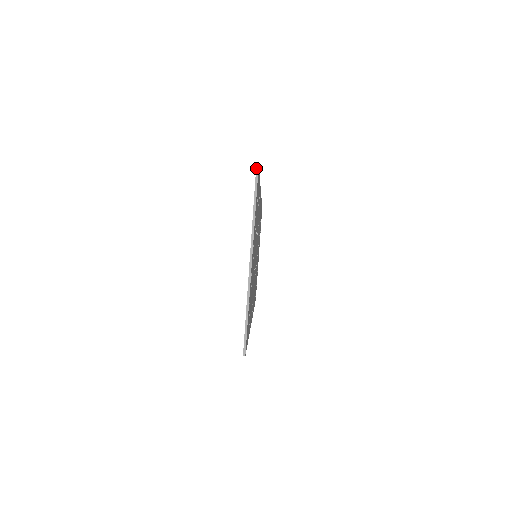
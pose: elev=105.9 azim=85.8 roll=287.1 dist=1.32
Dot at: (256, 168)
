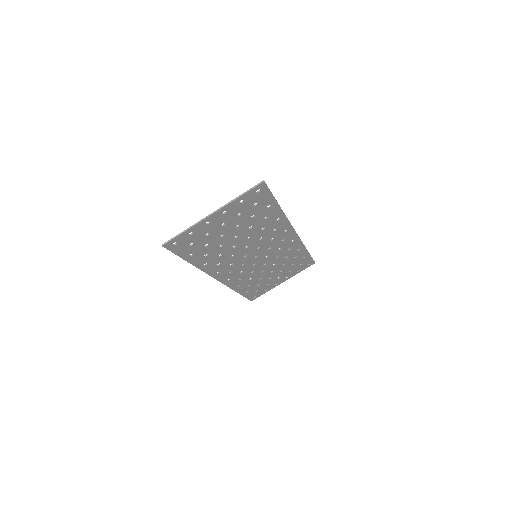
Dot at: (262, 181)
